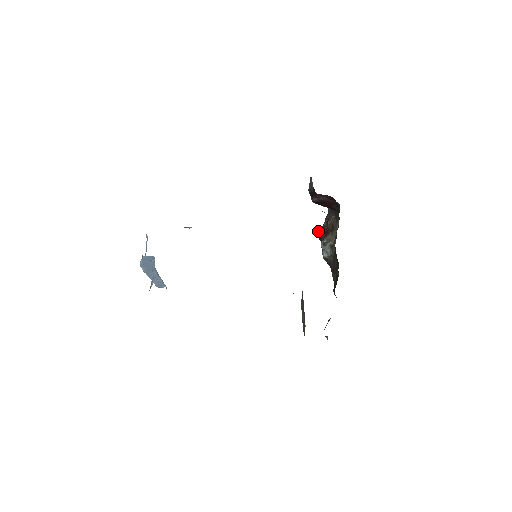
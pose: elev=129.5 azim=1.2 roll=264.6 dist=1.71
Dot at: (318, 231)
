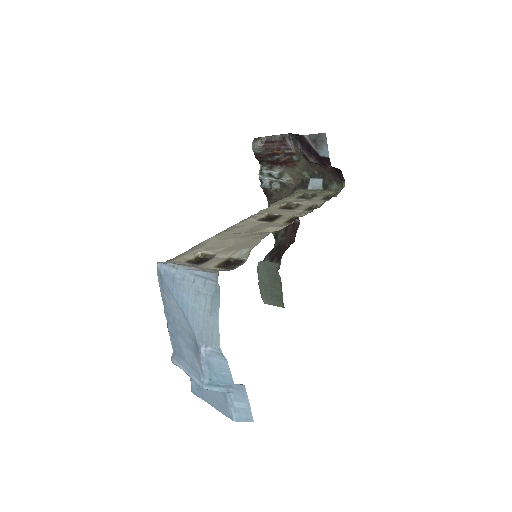
Dot at: (257, 146)
